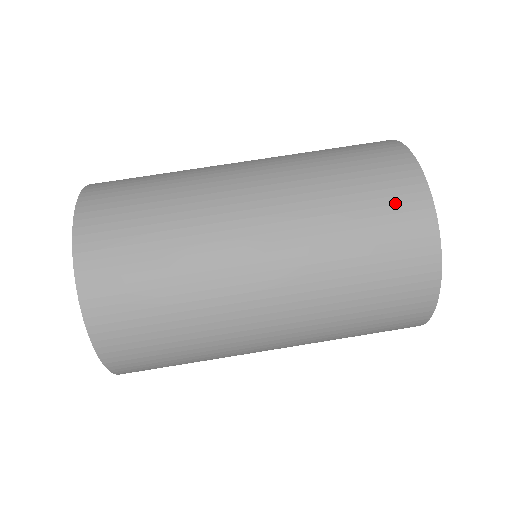
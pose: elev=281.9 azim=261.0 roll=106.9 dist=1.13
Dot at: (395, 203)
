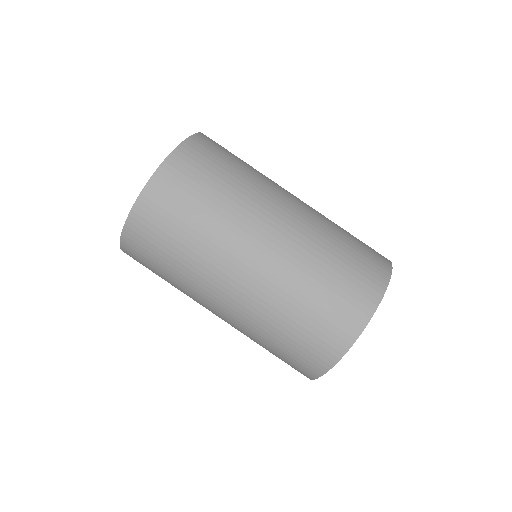
Dot at: (322, 339)
